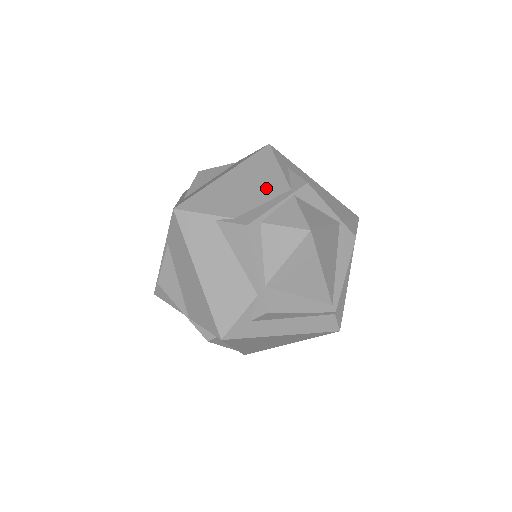
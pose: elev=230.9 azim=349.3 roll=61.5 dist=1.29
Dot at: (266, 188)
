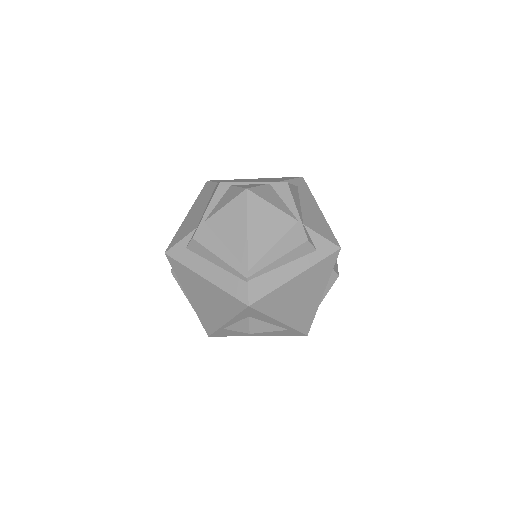
Dot at: (262, 181)
